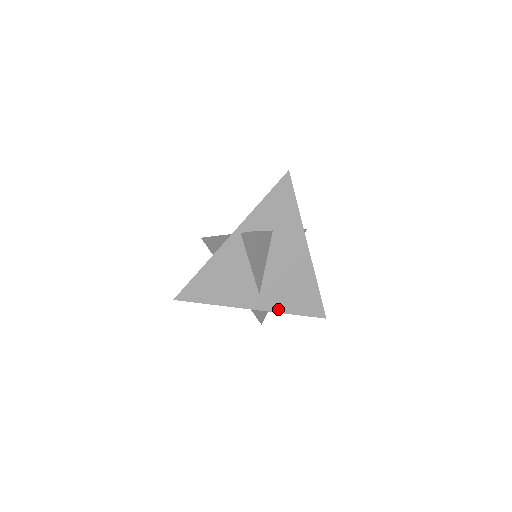
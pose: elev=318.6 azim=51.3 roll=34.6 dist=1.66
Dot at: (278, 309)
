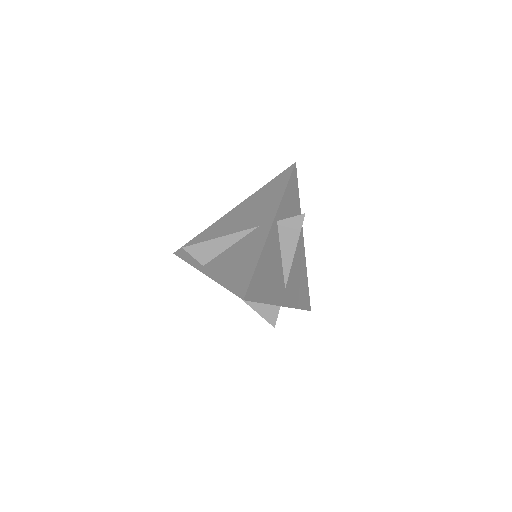
Dot at: (293, 304)
